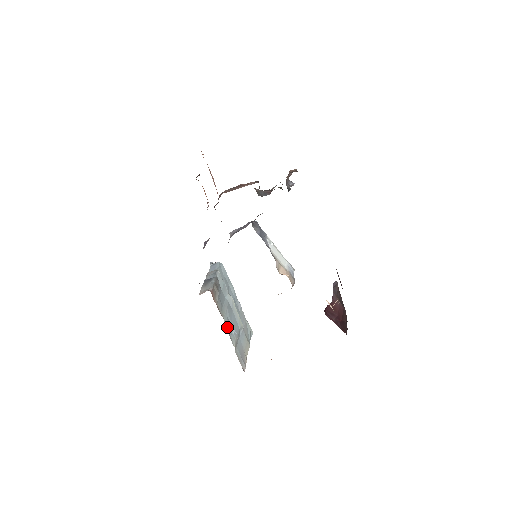
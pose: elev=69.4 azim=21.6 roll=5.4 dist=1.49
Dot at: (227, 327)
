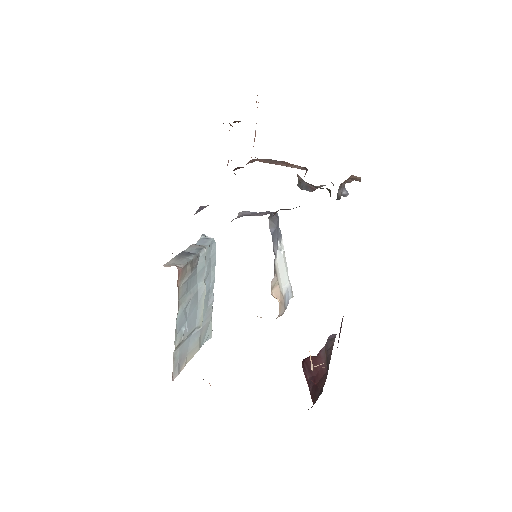
Dot at: (178, 320)
